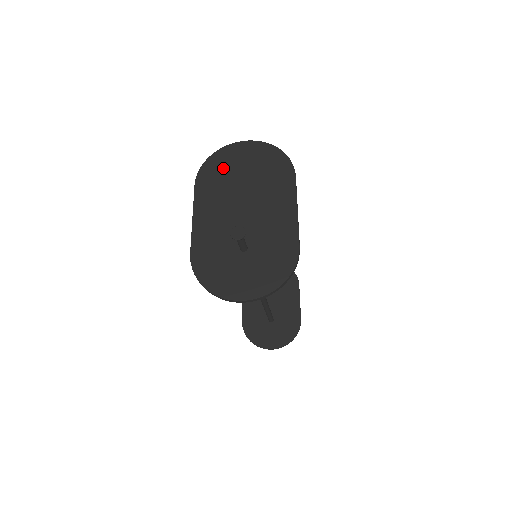
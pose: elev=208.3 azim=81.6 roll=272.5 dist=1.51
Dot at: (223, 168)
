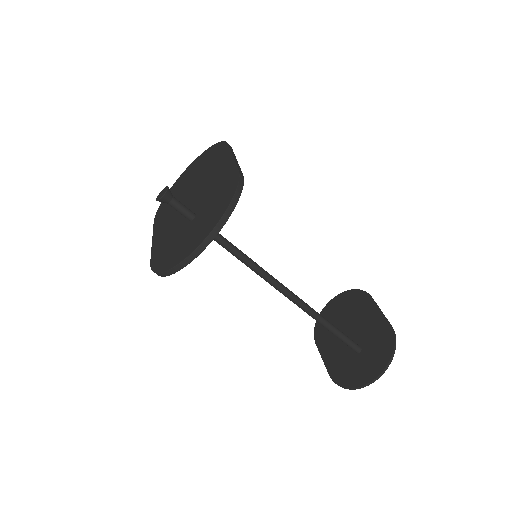
Dot at: (173, 194)
